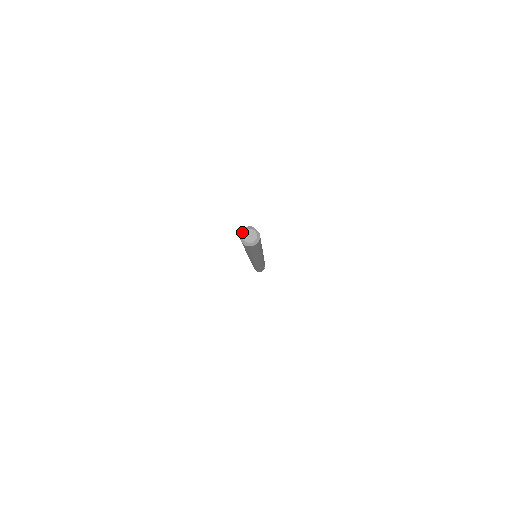
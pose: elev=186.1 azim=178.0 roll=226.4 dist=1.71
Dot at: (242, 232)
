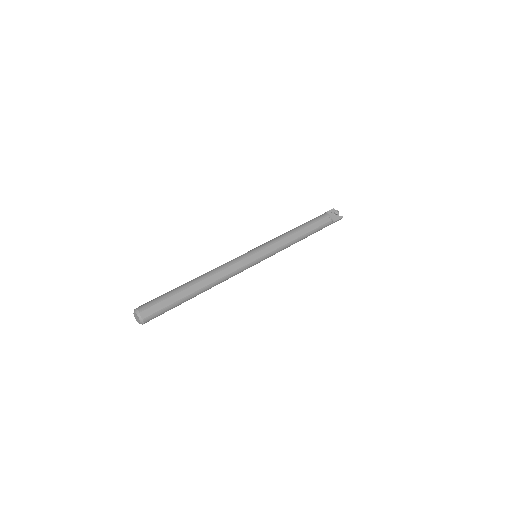
Dot at: occluded
